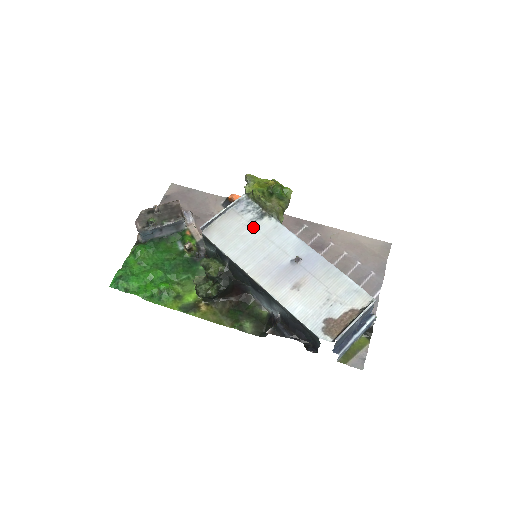
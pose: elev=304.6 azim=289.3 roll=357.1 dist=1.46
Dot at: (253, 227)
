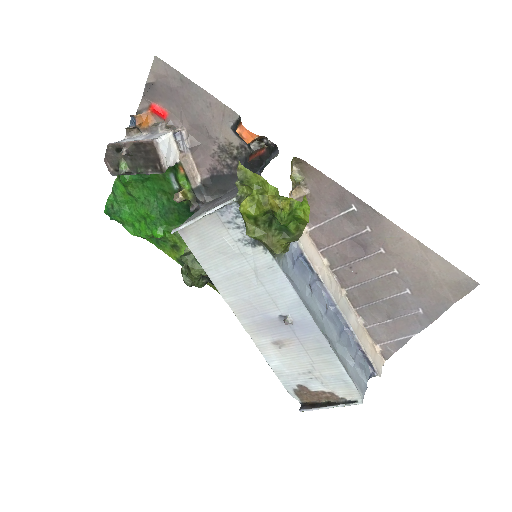
Dot at: (240, 253)
